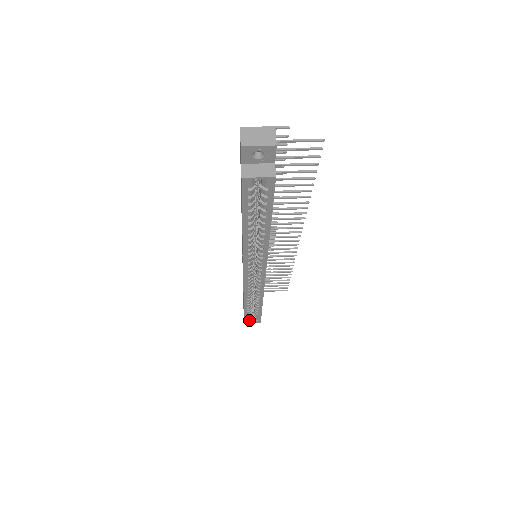
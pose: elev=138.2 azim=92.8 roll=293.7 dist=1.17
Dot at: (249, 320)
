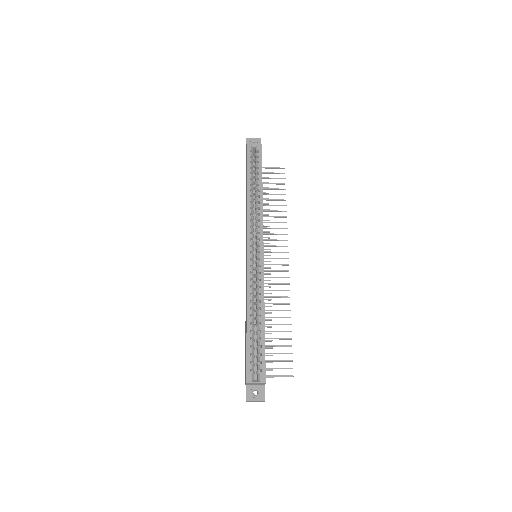
Dot at: (252, 373)
